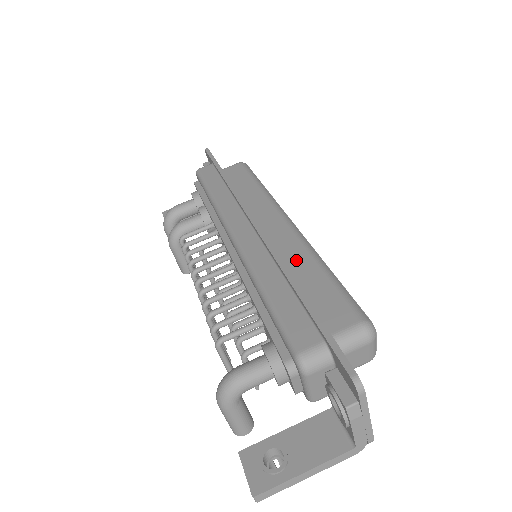
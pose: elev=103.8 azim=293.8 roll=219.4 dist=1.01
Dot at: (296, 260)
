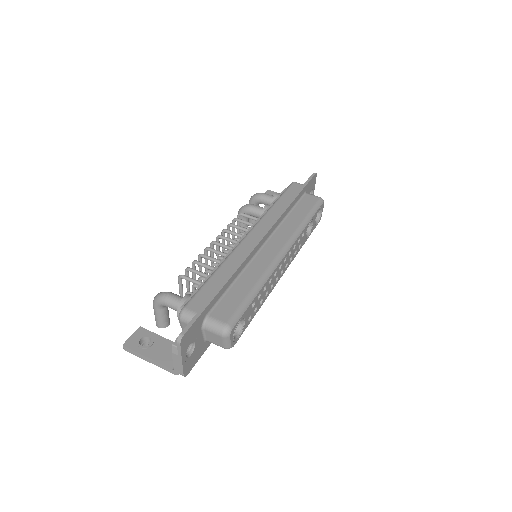
Dot at: (252, 273)
